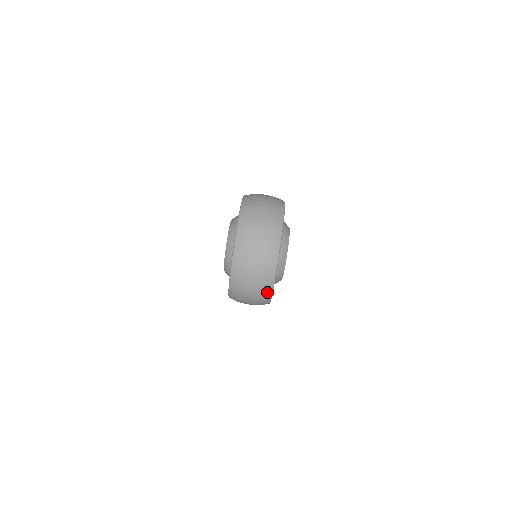
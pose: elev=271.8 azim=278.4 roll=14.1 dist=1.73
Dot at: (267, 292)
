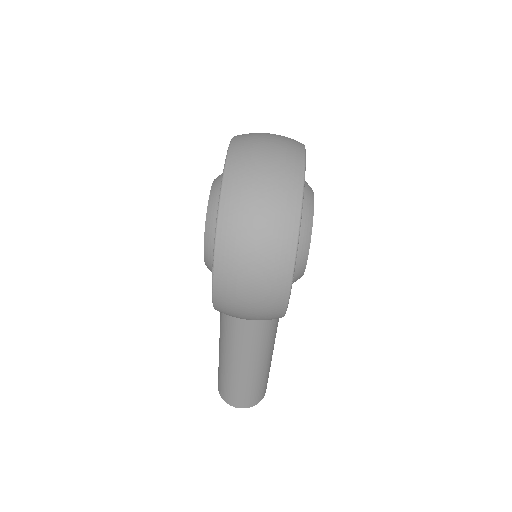
Dot at: (286, 252)
